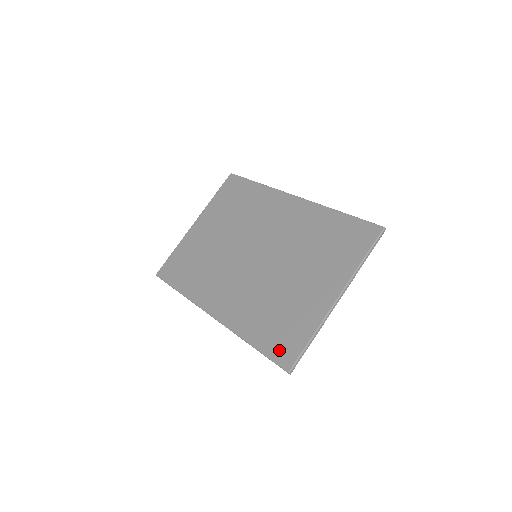
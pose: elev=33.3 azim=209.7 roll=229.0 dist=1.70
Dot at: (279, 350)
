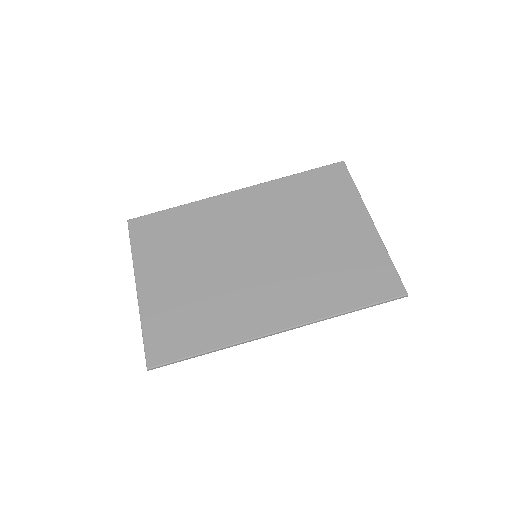
Dot at: (379, 289)
